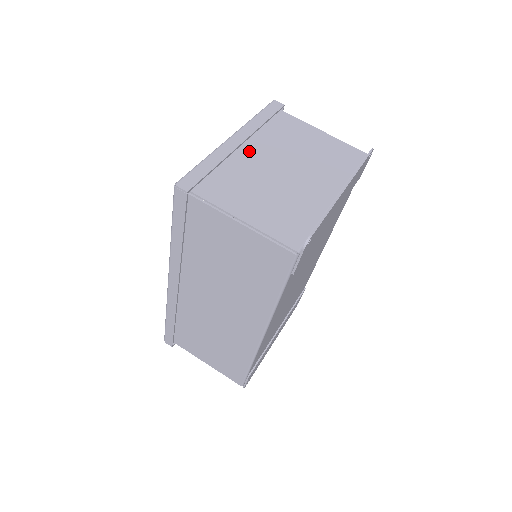
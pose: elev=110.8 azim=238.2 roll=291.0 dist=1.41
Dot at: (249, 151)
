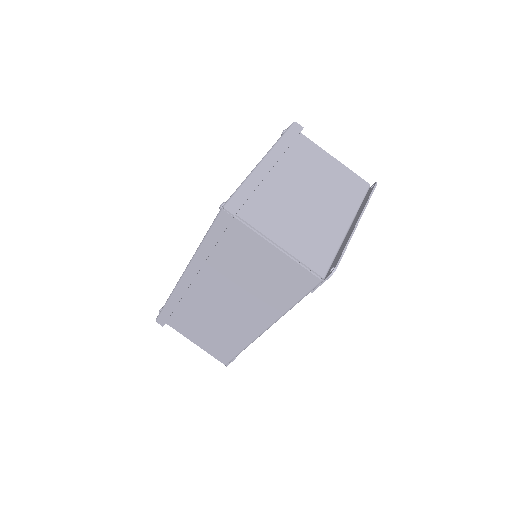
Dot at: (278, 175)
